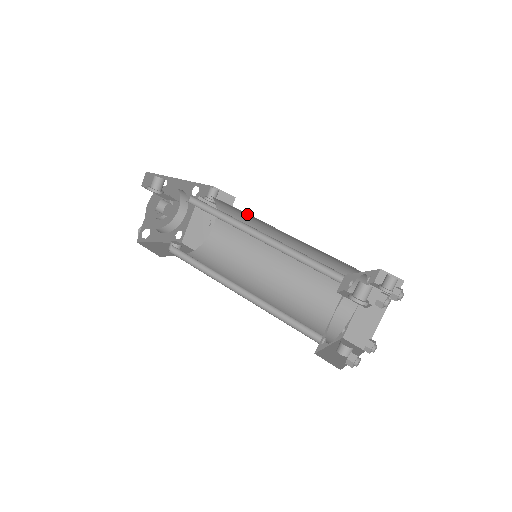
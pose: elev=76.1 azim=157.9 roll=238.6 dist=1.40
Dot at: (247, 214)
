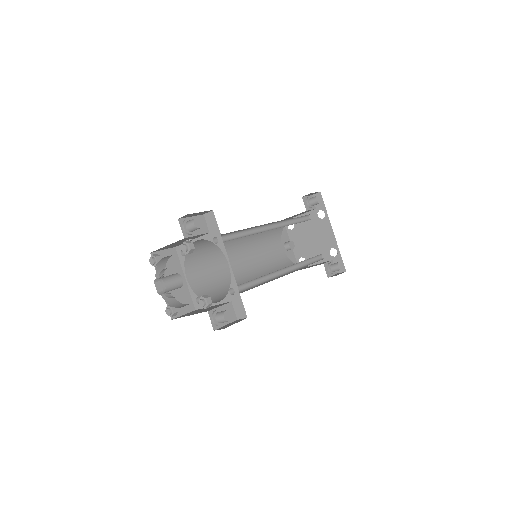
Dot at: occluded
